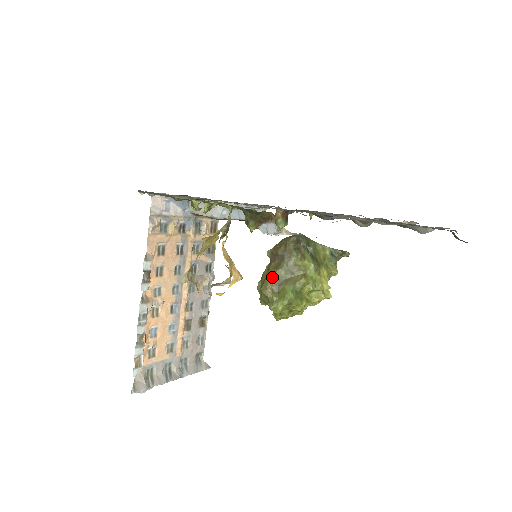
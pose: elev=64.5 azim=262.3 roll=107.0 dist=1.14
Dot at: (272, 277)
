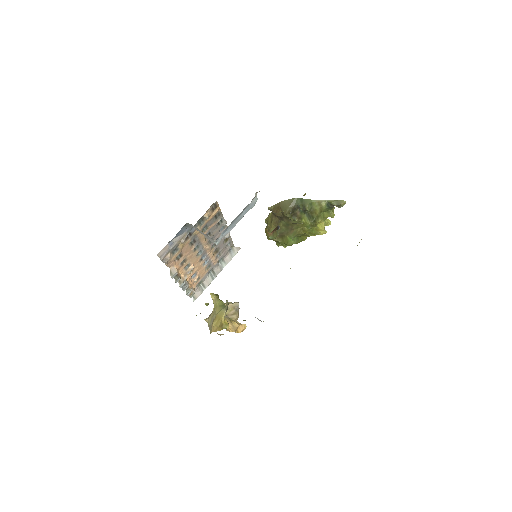
Dot at: occluded
